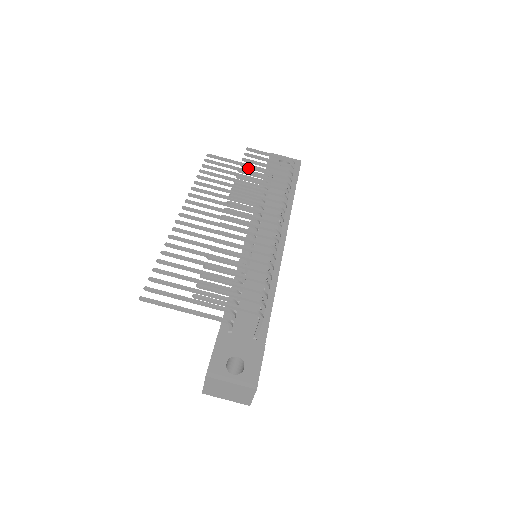
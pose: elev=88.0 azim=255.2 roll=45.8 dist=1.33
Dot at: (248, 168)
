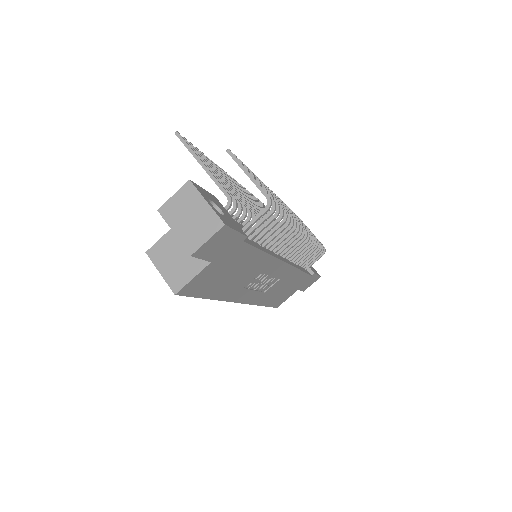
Dot at: occluded
